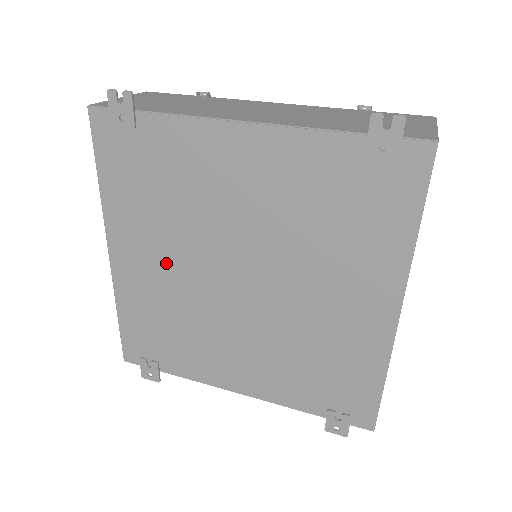
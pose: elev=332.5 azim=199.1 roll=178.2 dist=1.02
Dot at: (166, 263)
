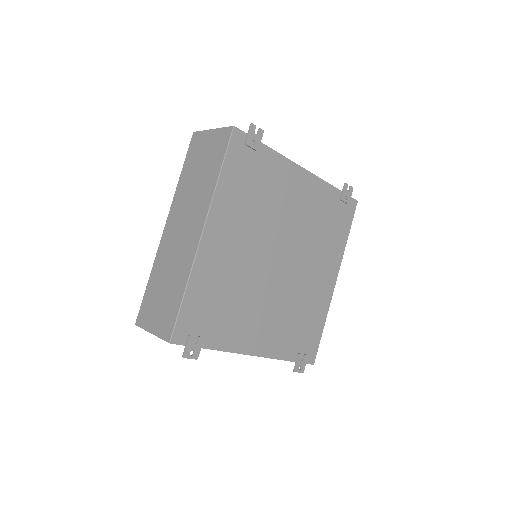
Dot at: (241, 245)
